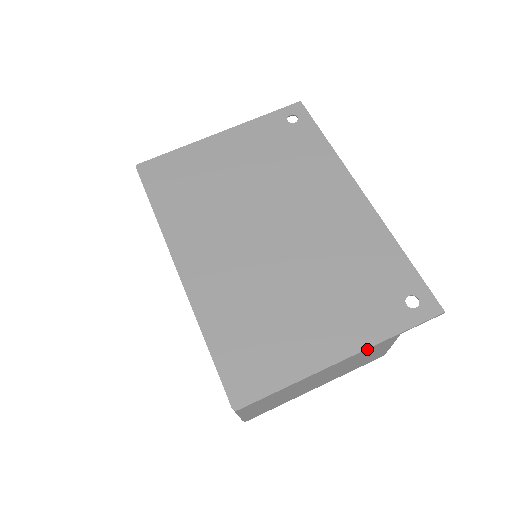
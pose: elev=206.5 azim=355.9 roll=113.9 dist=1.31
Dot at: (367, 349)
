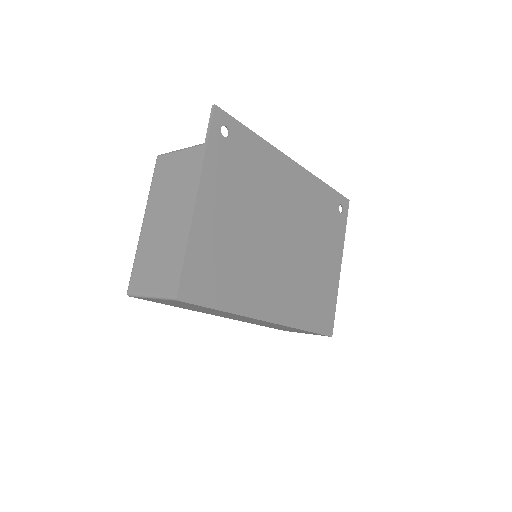
Dot at: (341, 250)
